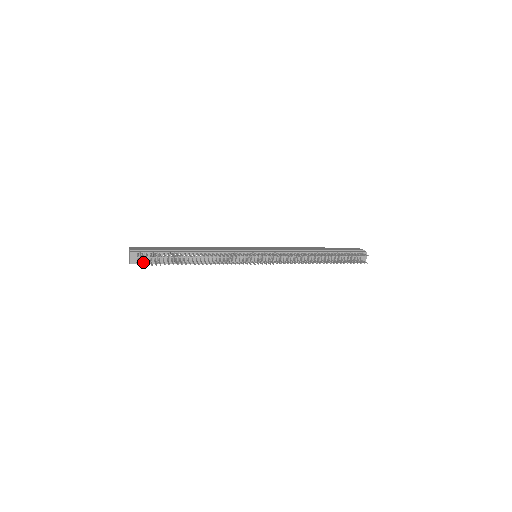
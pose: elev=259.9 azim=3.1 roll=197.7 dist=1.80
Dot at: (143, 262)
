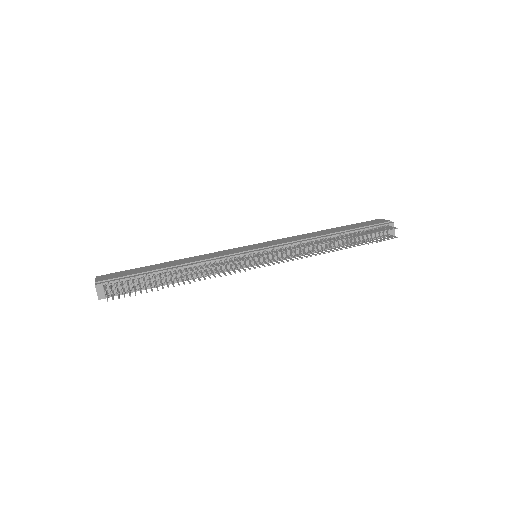
Dot at: (115, 294)
